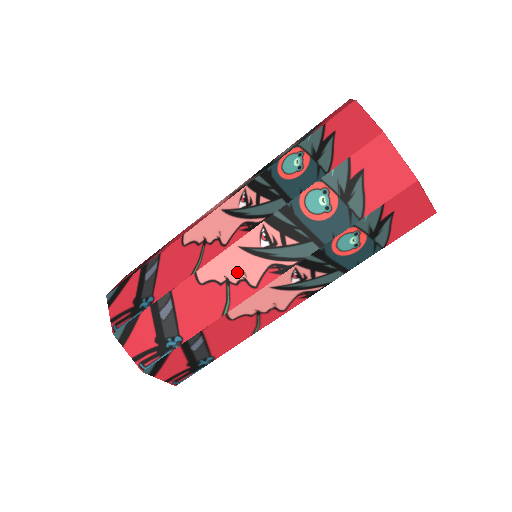
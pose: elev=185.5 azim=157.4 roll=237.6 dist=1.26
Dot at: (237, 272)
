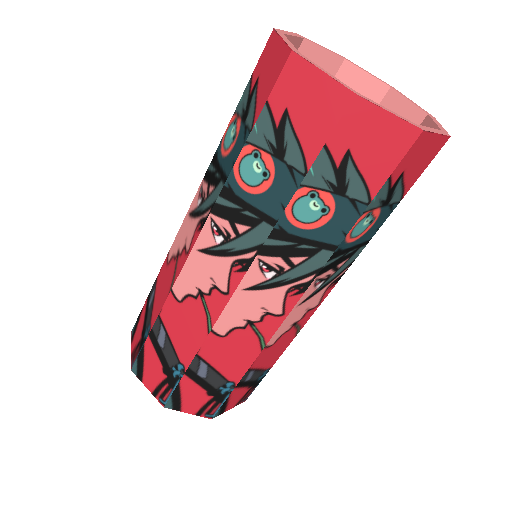
Dot at: (255, 311)
